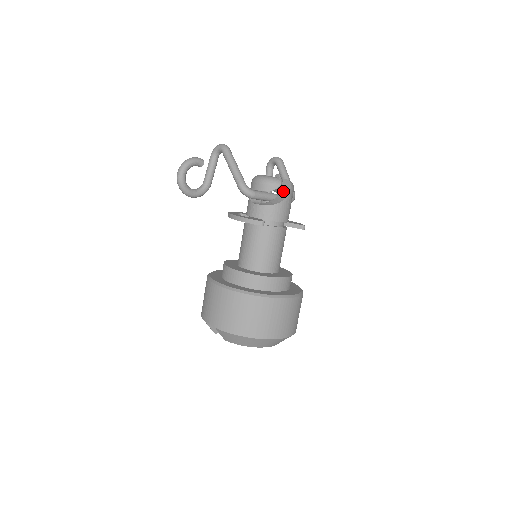
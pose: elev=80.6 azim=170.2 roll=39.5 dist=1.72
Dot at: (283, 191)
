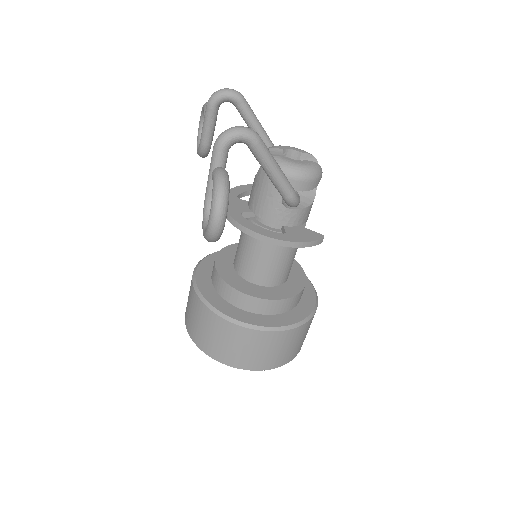
Dot at: occluded
